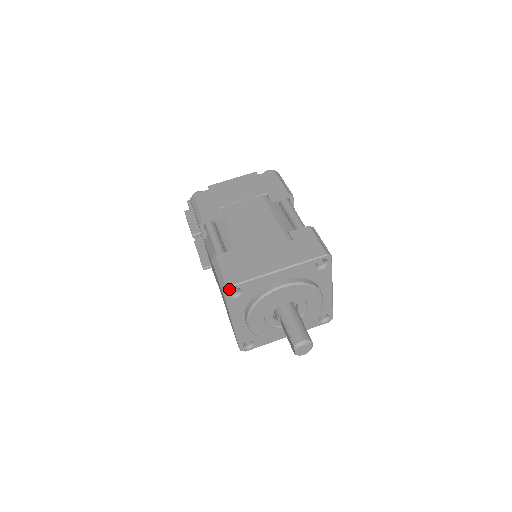
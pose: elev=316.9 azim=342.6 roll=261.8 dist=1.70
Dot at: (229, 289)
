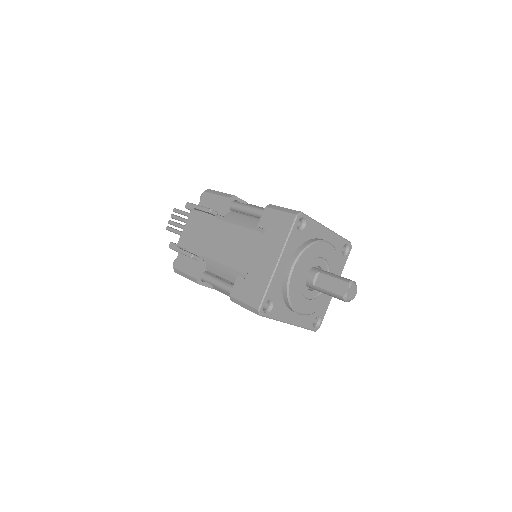
Dot at: (302, 215)
